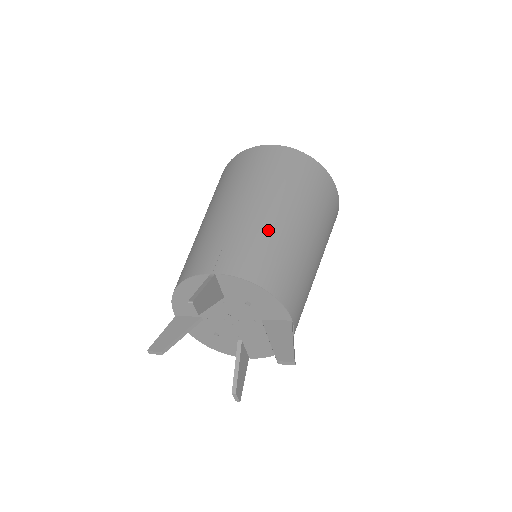
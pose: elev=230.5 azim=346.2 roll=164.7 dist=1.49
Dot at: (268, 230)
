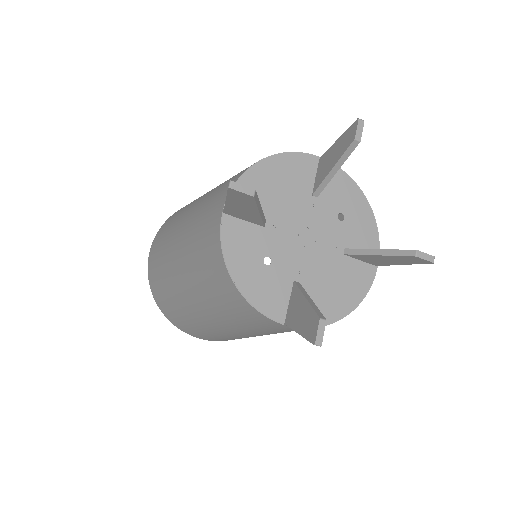
Dot at: occluded
